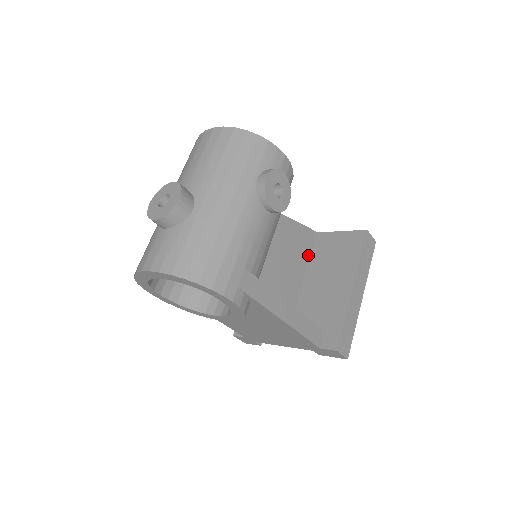
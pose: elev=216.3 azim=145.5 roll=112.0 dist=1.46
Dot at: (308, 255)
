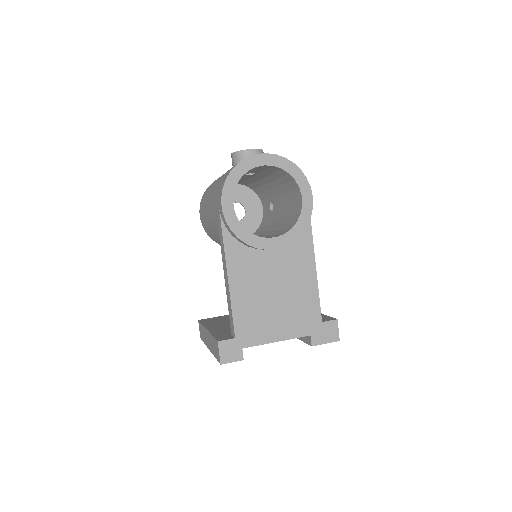
Dot at: occluded
